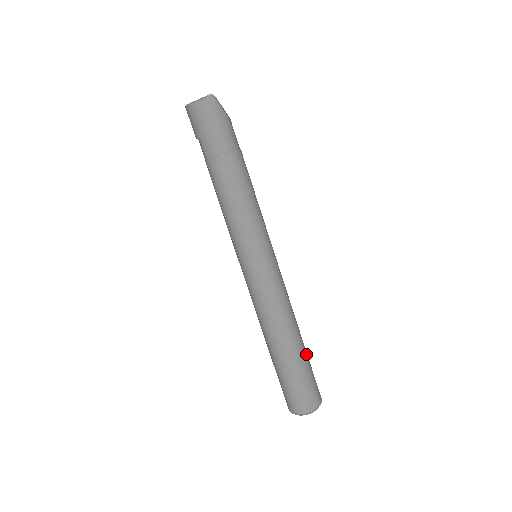
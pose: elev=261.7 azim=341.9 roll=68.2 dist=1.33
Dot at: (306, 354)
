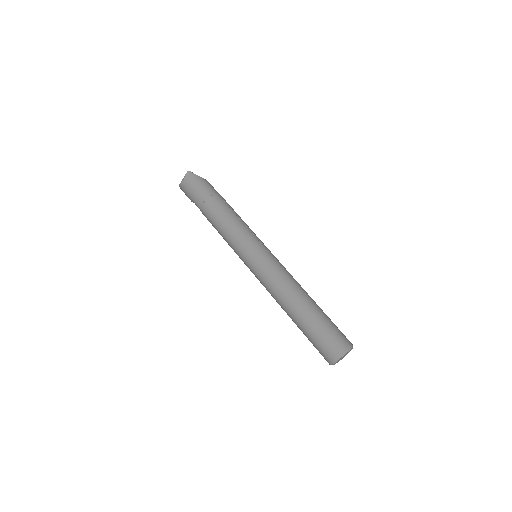
Dot at: (320, 310)
